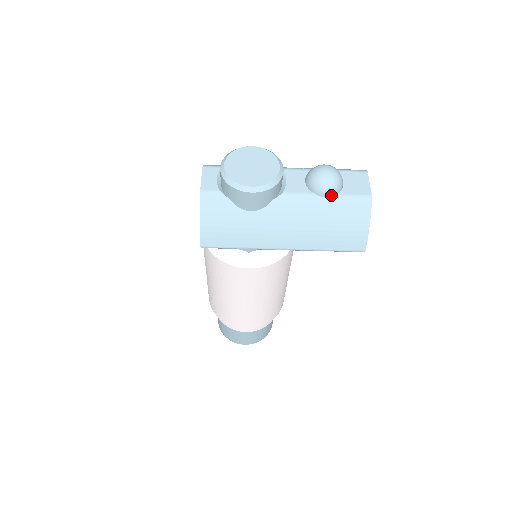
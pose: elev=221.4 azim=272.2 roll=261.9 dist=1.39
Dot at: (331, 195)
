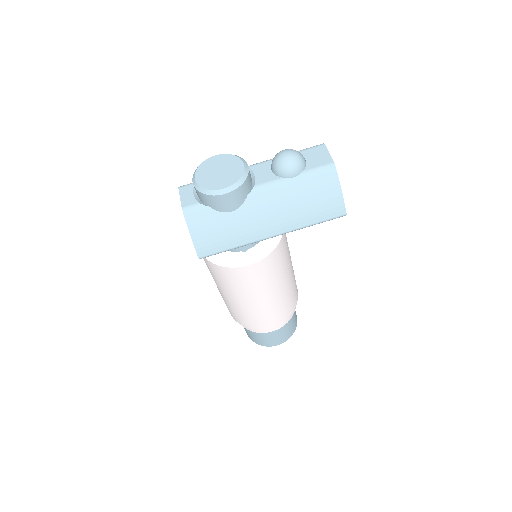
Dot at: (297, 174)
